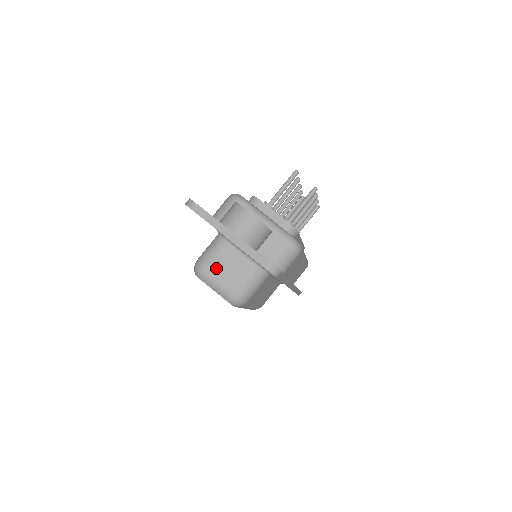
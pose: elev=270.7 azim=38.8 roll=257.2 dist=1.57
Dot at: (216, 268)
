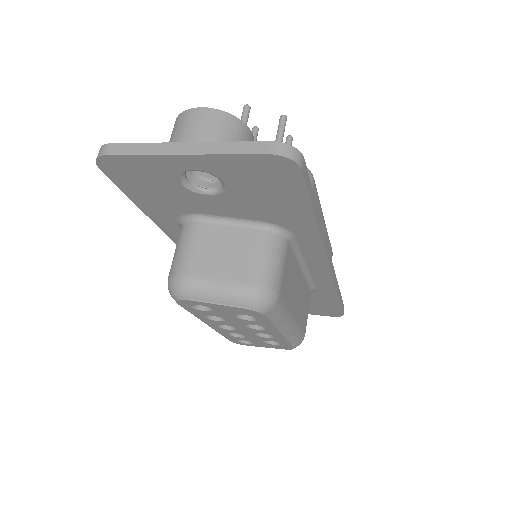
Dot at: (201, 265)
